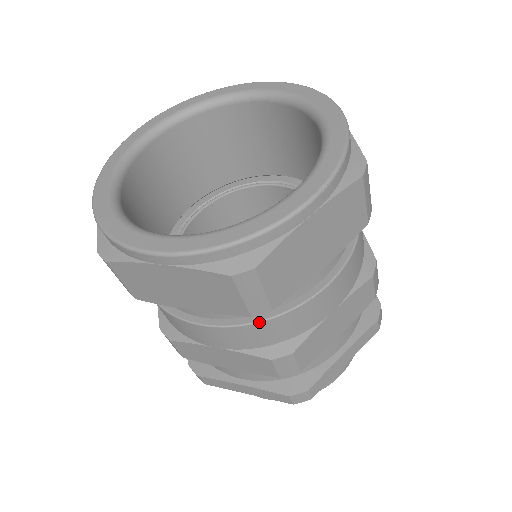
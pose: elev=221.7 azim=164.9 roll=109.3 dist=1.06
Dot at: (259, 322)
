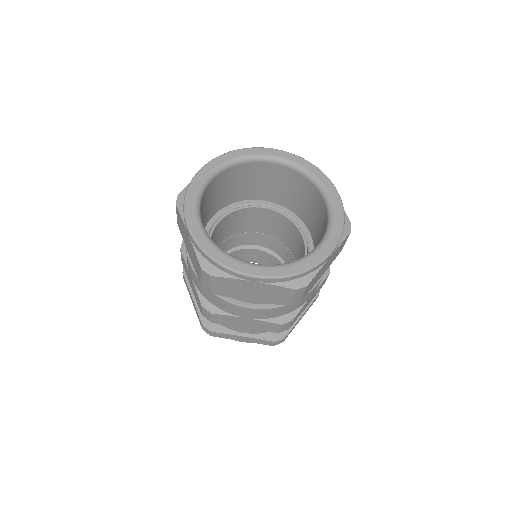
Dot at: occluded
